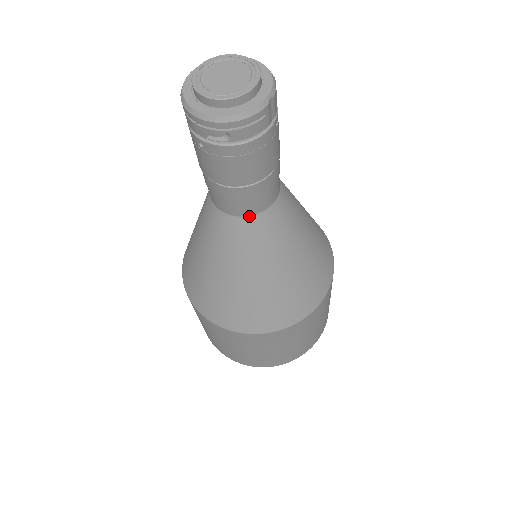
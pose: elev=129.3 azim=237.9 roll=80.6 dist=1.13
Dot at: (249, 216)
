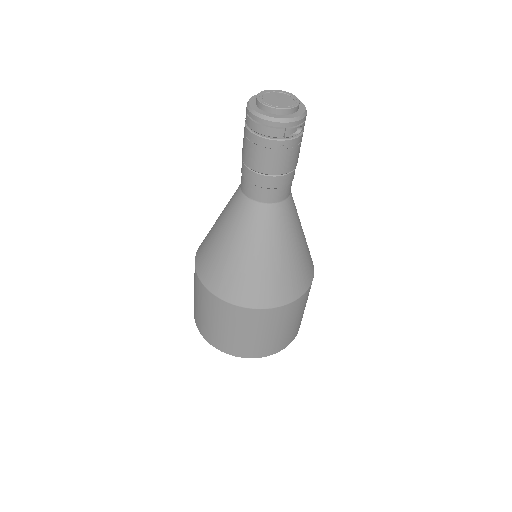
Dot at: (288, 197)
